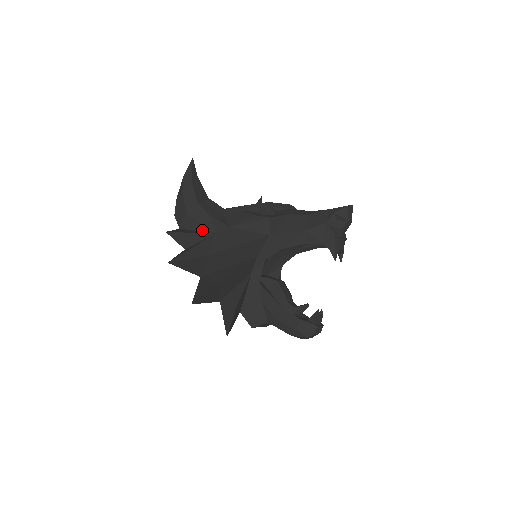
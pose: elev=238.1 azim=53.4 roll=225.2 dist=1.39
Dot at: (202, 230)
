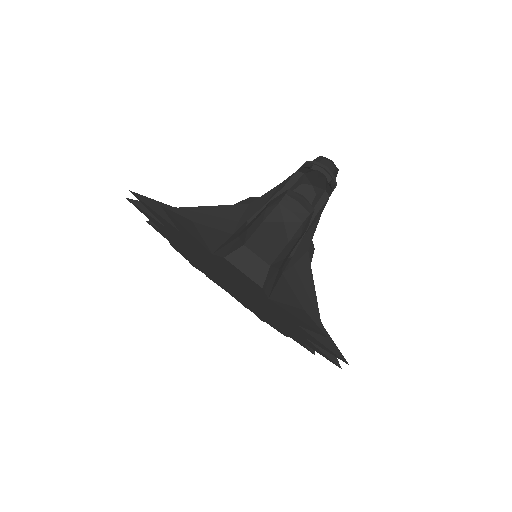
Dot at: occluded
